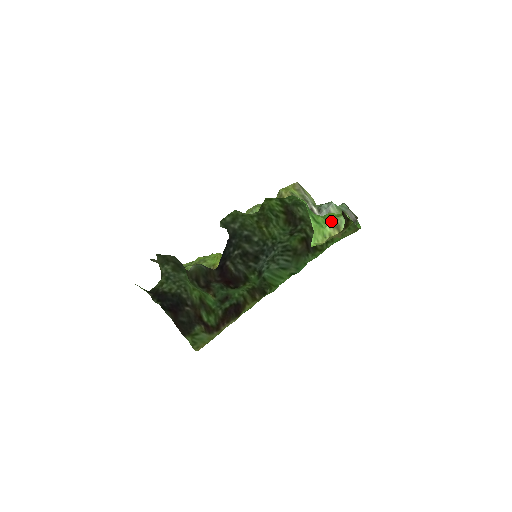
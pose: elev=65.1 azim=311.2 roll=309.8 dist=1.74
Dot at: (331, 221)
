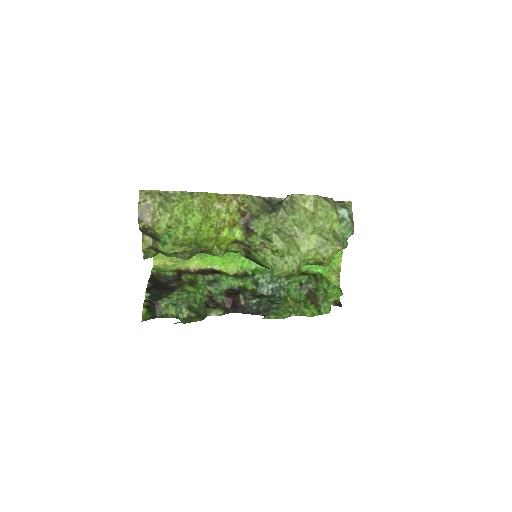
Dot at: occluded
